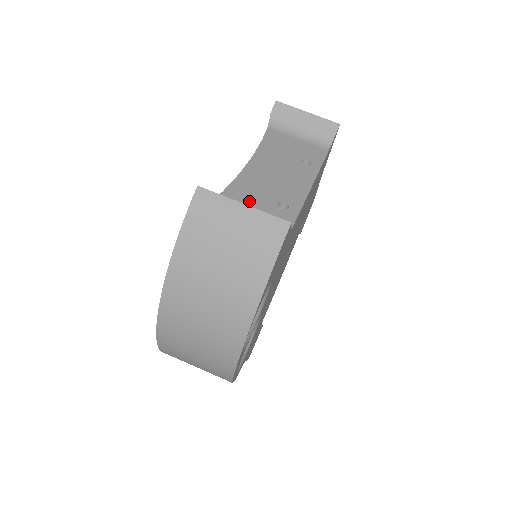
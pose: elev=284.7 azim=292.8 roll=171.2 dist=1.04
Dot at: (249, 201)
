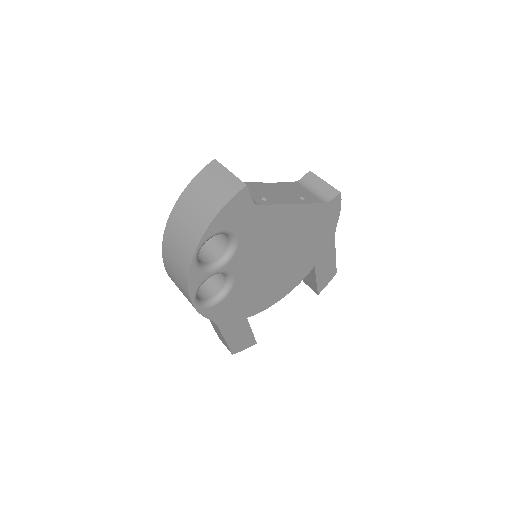
Dot at: occluded
